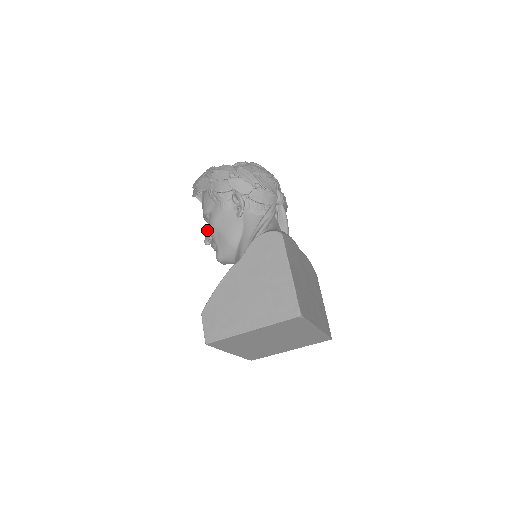
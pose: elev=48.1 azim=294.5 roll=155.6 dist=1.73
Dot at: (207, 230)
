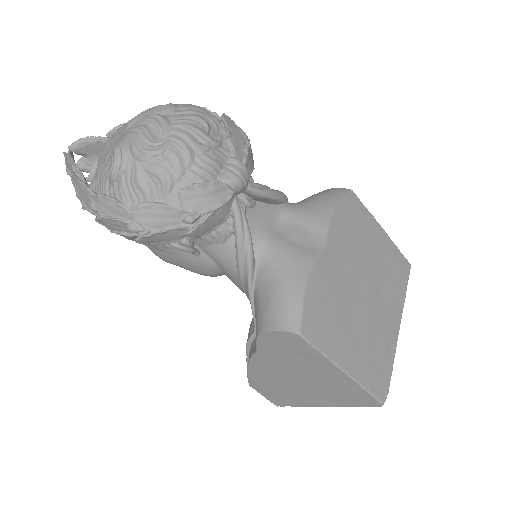
Dot at: occluded
